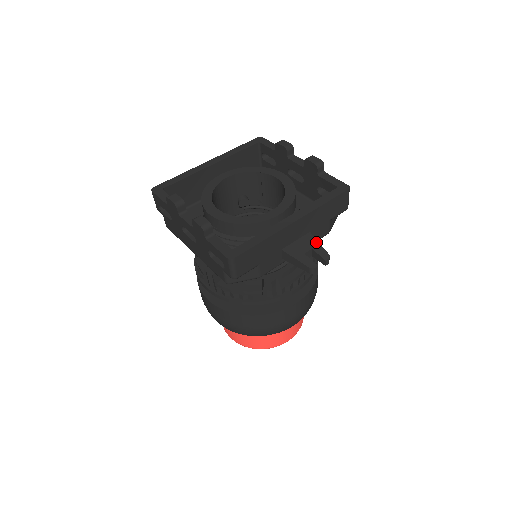
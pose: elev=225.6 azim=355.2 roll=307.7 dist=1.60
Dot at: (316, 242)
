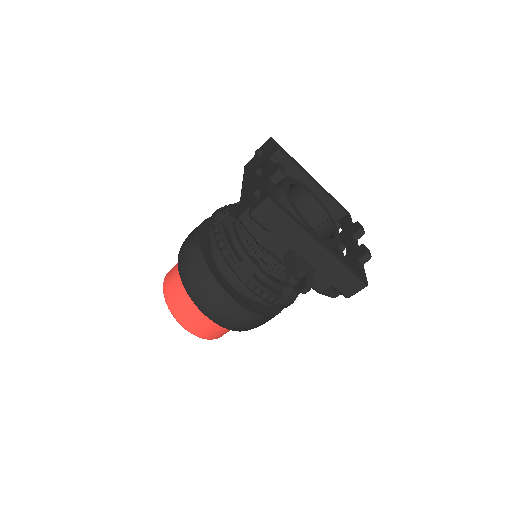
Dot at: (313, 276)
